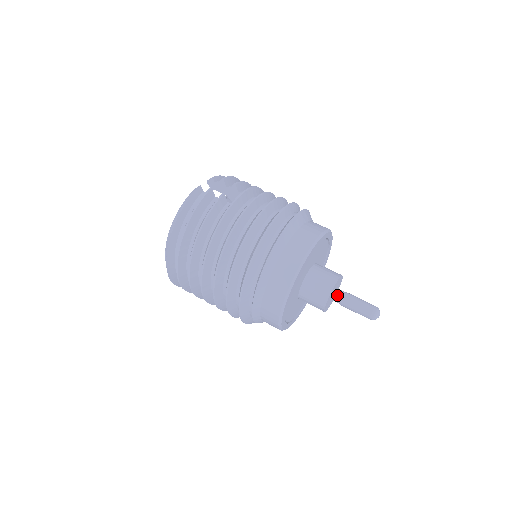
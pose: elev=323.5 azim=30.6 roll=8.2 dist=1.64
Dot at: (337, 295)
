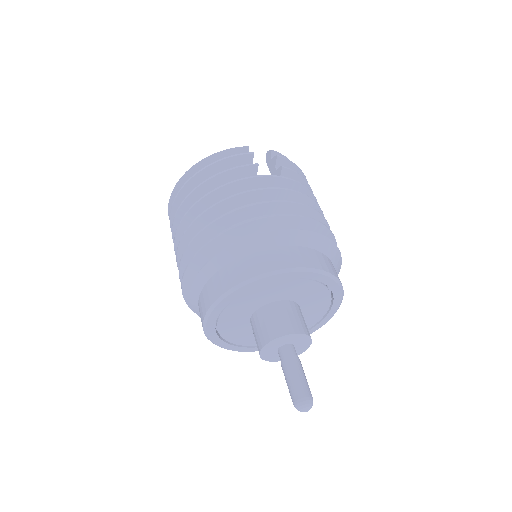
Dot at: (284, 350)
